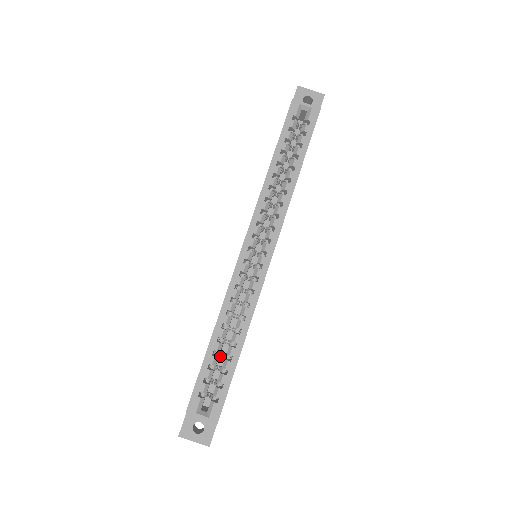
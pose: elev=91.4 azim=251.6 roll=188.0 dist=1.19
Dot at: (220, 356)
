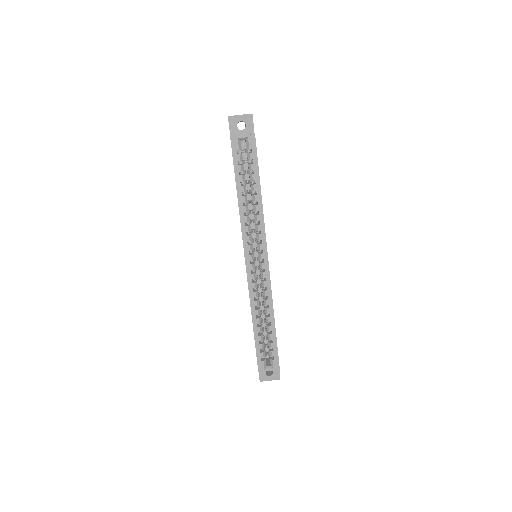
Dot at: (263, 331)
